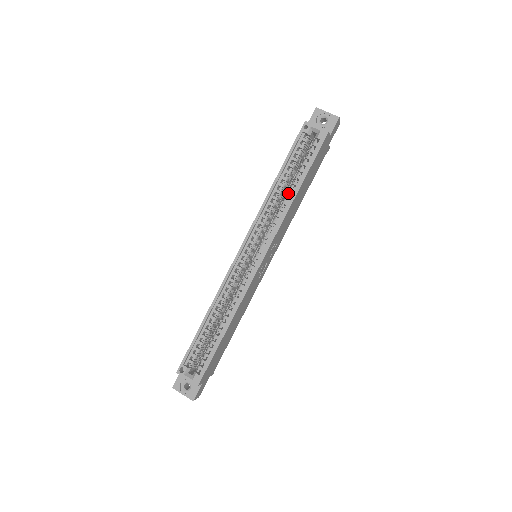
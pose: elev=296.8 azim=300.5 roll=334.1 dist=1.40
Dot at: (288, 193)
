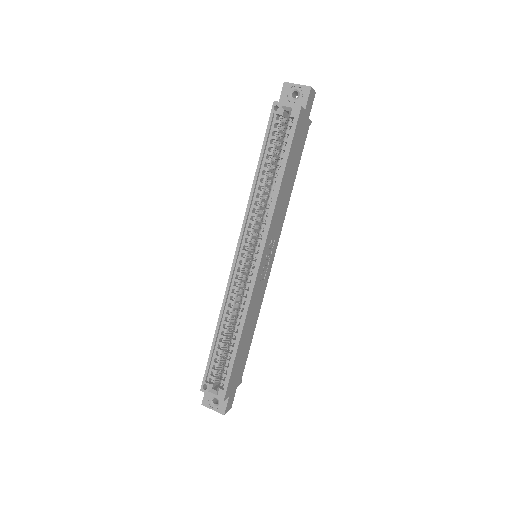
Dot at: (272, 184)
